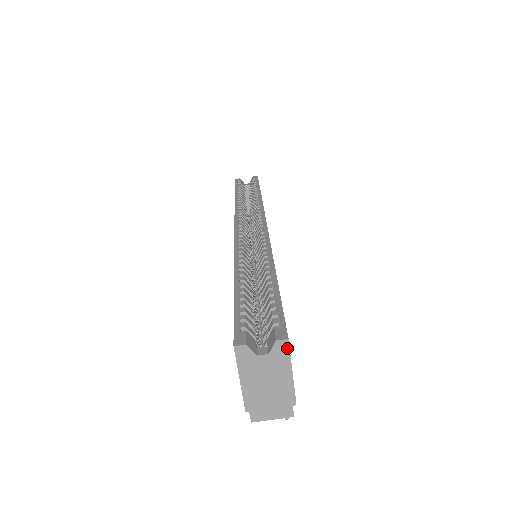
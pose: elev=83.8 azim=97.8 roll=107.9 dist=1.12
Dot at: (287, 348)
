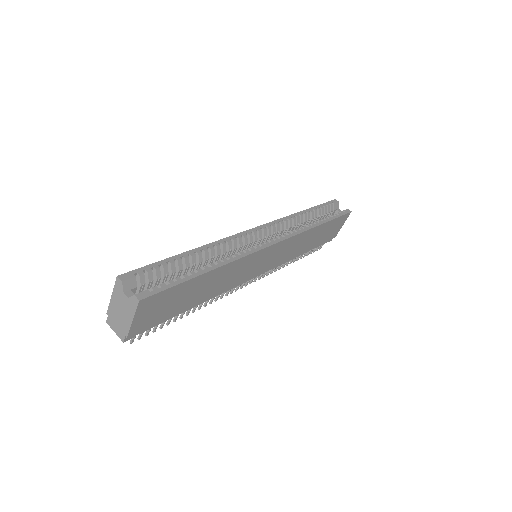
Dot at: (137, 304)
